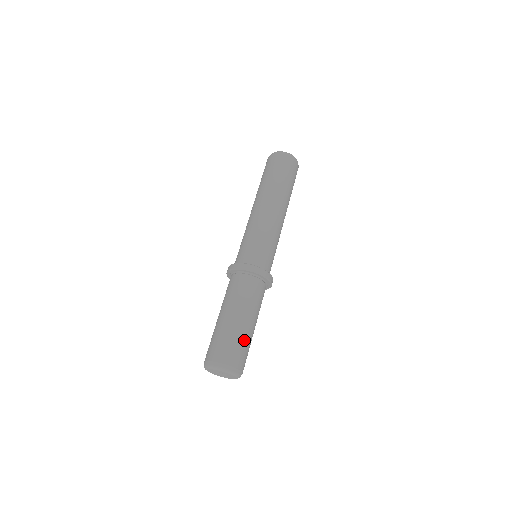
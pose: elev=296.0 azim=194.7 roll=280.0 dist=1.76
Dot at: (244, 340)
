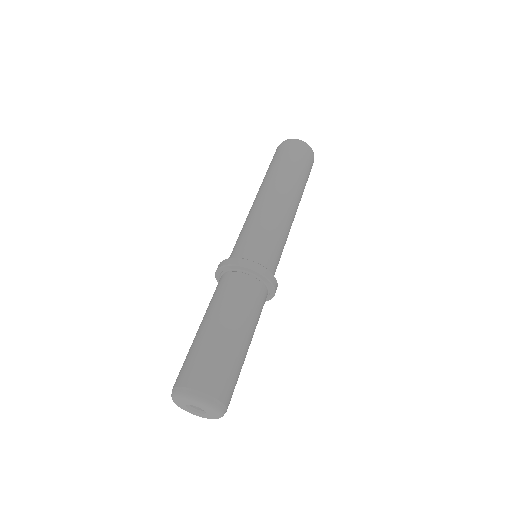
Dot at: (240, 368)
